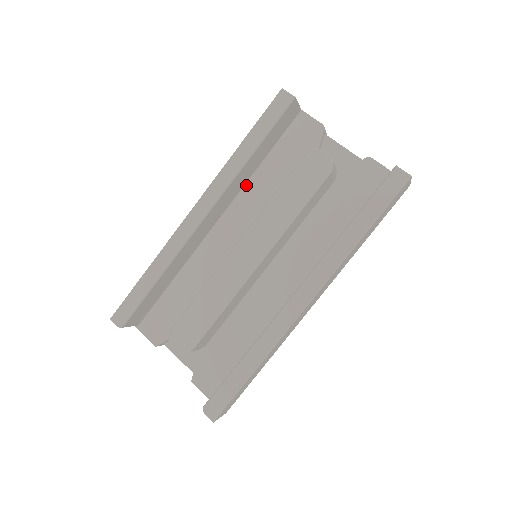
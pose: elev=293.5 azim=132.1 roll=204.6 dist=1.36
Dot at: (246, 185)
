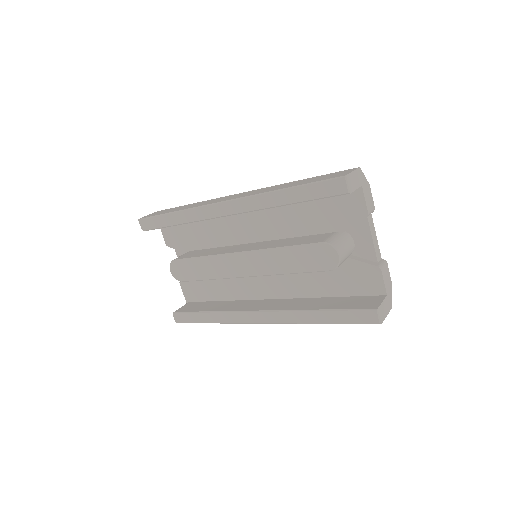
Dot at: occluded
